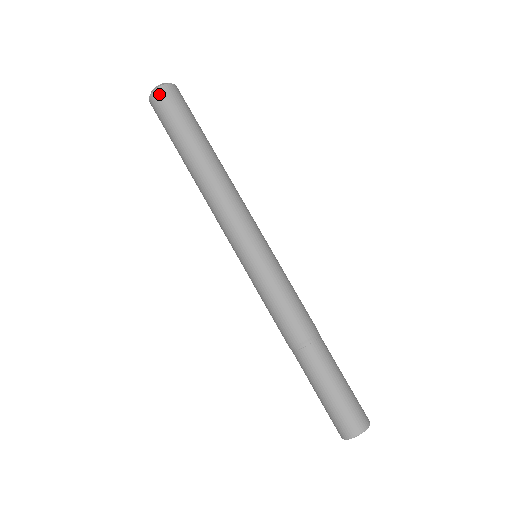
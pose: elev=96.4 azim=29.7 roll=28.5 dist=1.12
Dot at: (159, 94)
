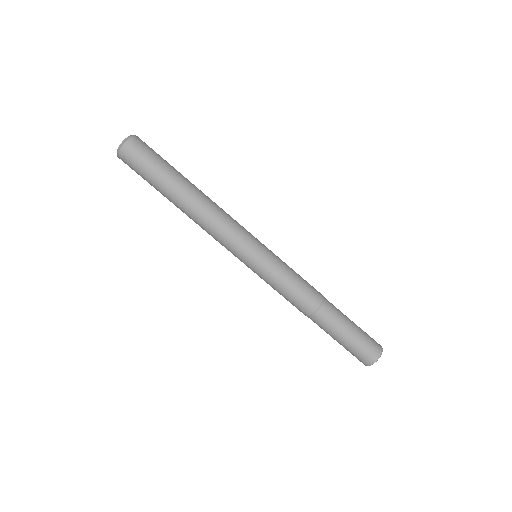
Dot at: (135, 141)
